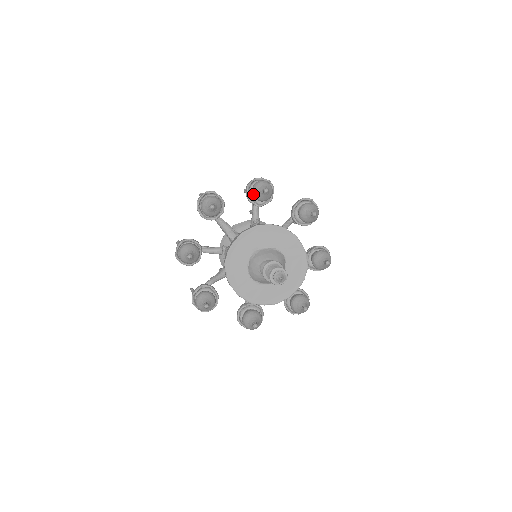
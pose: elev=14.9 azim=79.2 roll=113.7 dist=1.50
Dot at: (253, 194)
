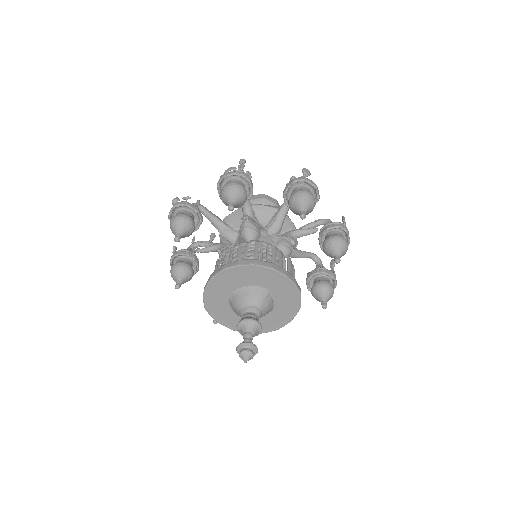
Dot at: occluded
